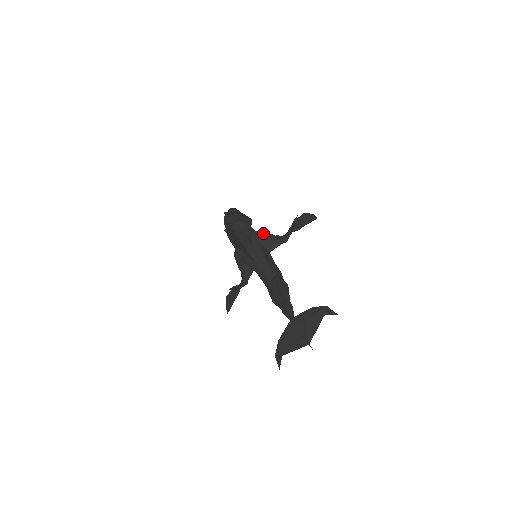
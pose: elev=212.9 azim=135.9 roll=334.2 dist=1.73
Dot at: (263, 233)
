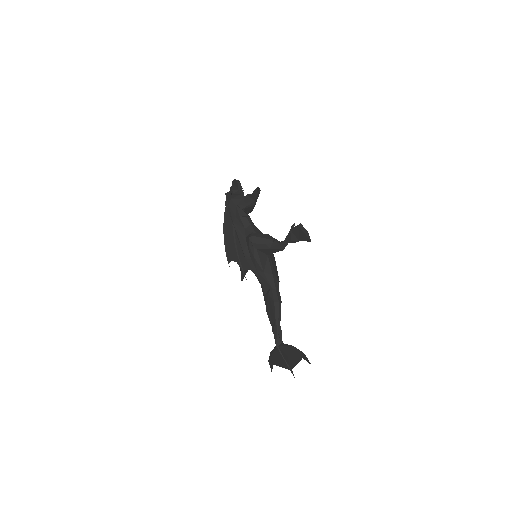
Dot at: (260, 239)
